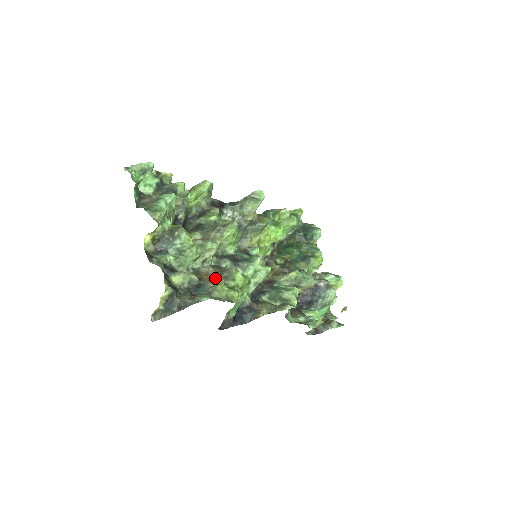
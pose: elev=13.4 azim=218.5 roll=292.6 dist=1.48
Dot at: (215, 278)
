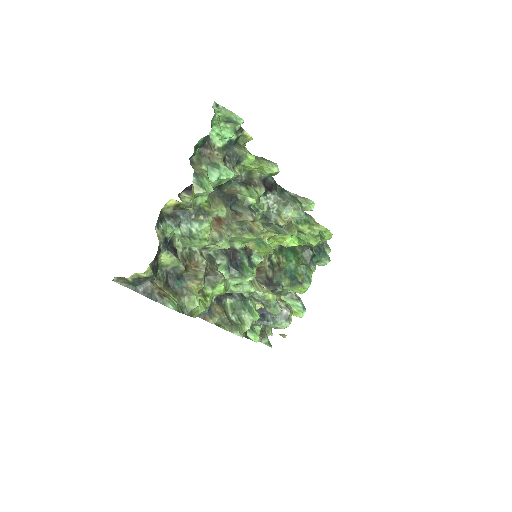
Dot at: (199, 279)
